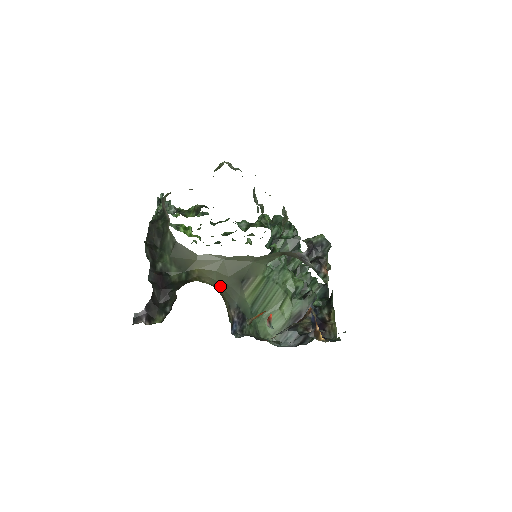
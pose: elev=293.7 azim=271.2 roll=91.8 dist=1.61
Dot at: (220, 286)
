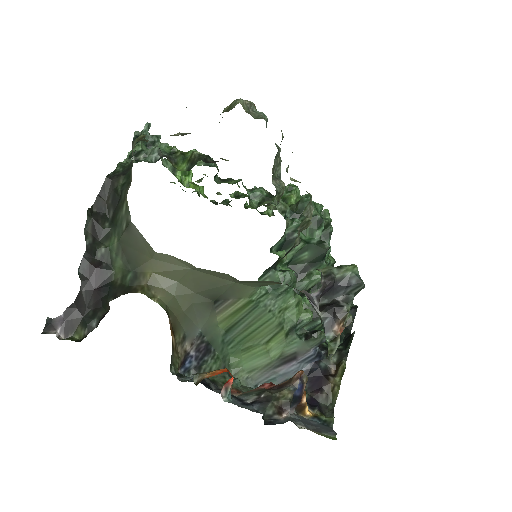
Dot at: (178, 305)
